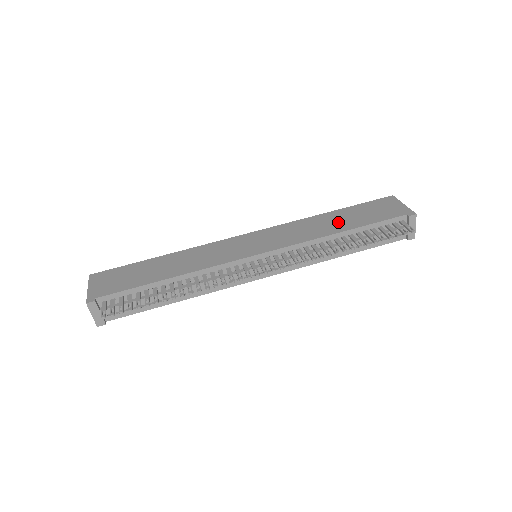
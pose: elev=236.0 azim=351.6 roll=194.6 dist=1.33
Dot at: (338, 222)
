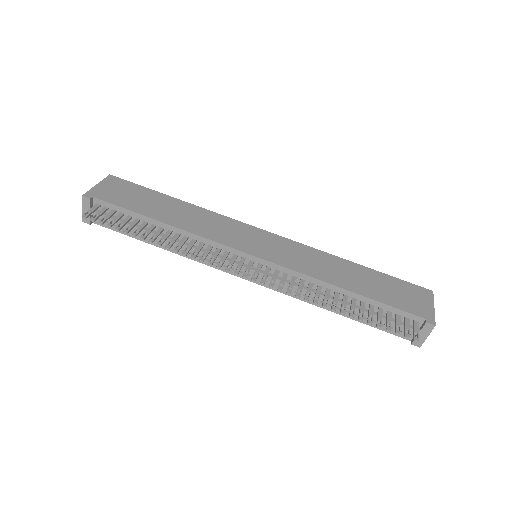
Dot at: (354, 278)
